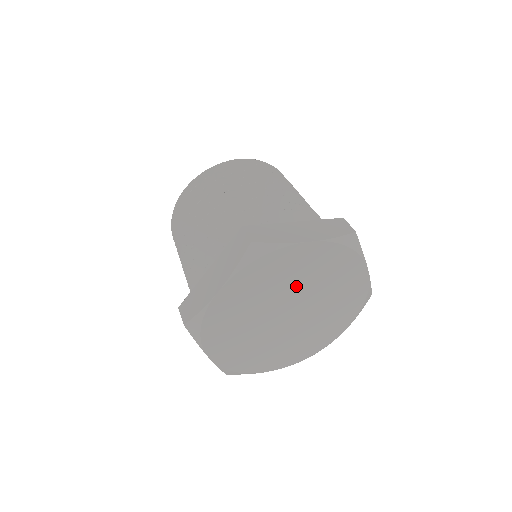
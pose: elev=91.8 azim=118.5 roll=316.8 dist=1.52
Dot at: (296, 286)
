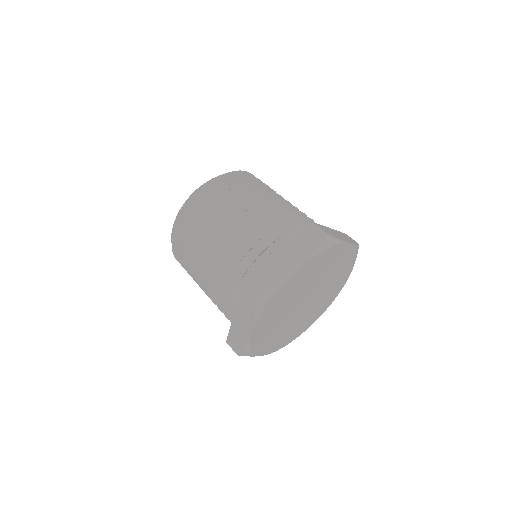
Dot at: (302, 290)
